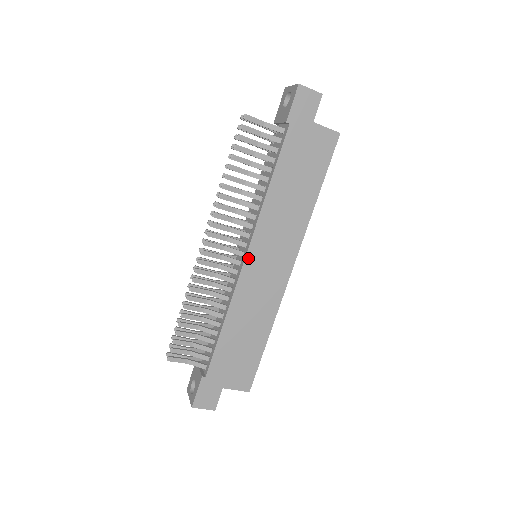
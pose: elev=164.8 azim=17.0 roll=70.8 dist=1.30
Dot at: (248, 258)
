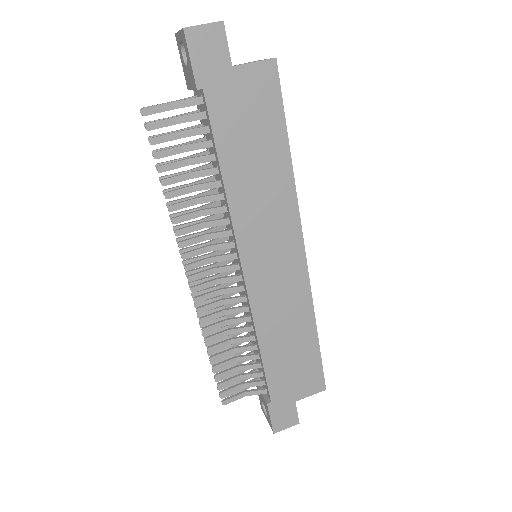
Dot at: (246, 270)
